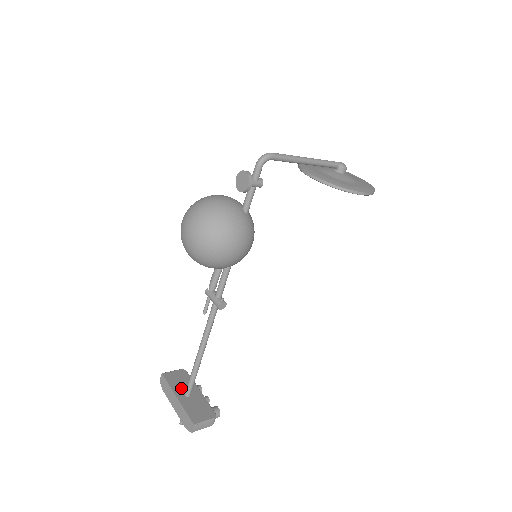
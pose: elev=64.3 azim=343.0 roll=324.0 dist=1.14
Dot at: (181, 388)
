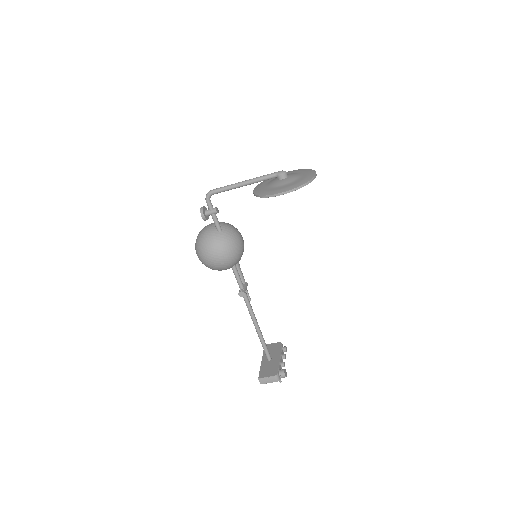
Dot at: occluded
